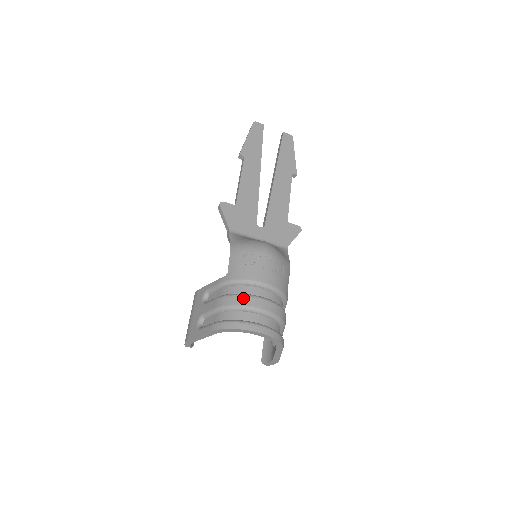
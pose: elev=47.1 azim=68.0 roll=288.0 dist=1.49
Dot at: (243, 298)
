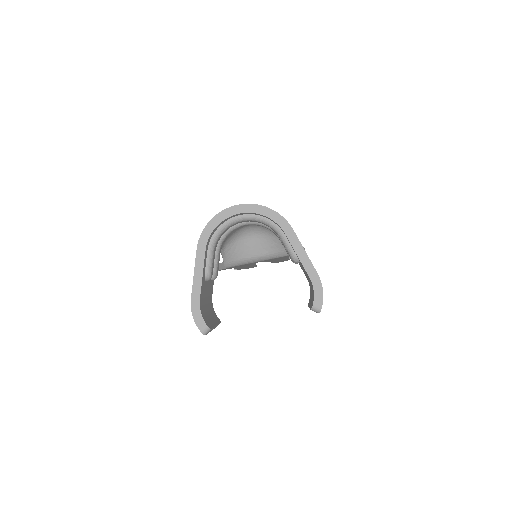
Dot at: occluded
